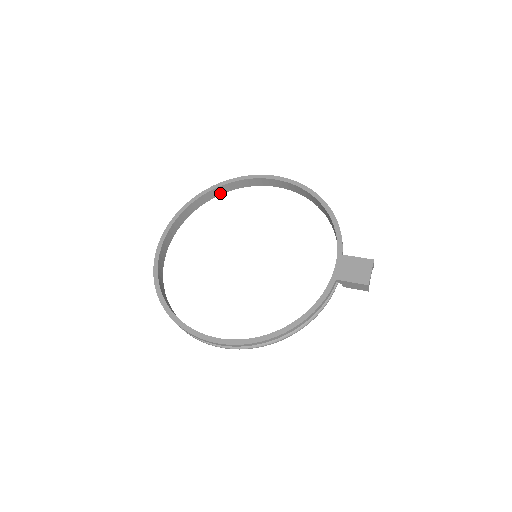
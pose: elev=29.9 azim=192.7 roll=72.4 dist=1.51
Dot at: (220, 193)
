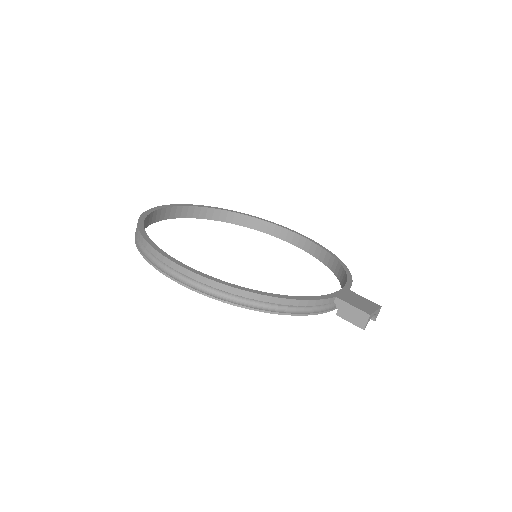
Dot at: (242, 224)
